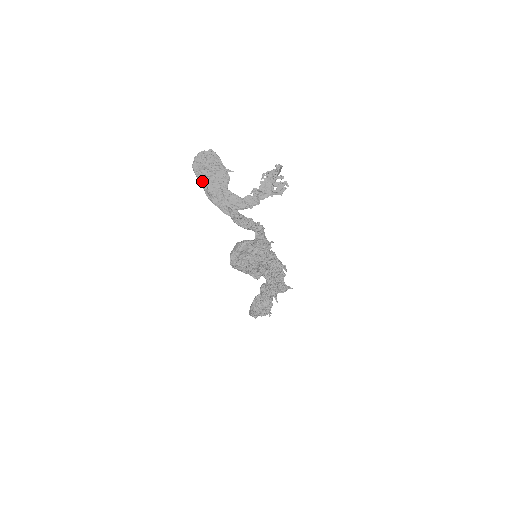
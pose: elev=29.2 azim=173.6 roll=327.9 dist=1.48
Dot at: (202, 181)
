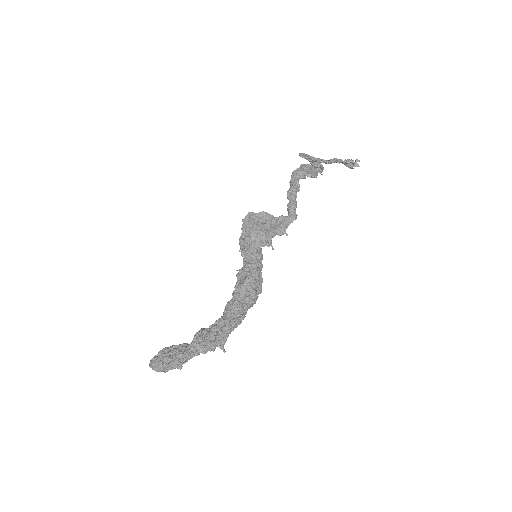
Dot at: (301, 167)
